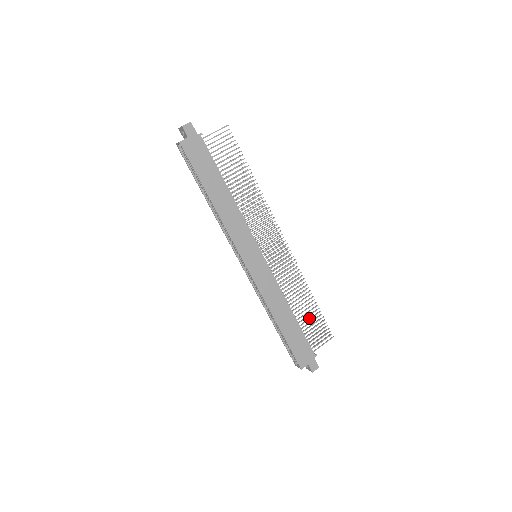
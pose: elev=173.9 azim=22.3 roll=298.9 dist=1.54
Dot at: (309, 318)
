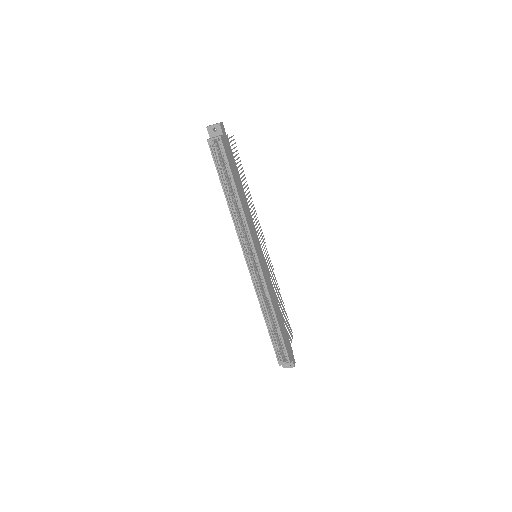
Dot at: (283, 317)
